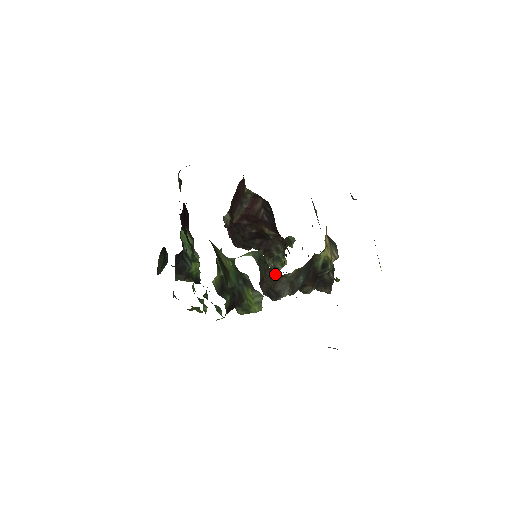
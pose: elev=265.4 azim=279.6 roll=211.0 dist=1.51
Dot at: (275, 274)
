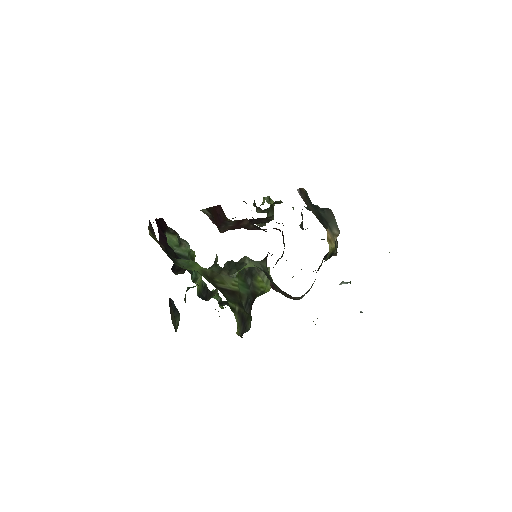
Dot at: occluded
